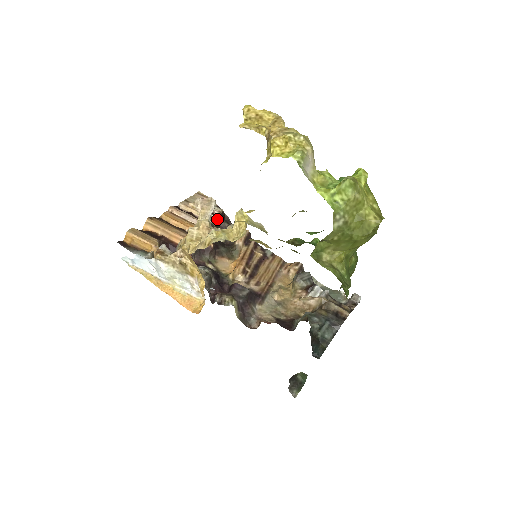
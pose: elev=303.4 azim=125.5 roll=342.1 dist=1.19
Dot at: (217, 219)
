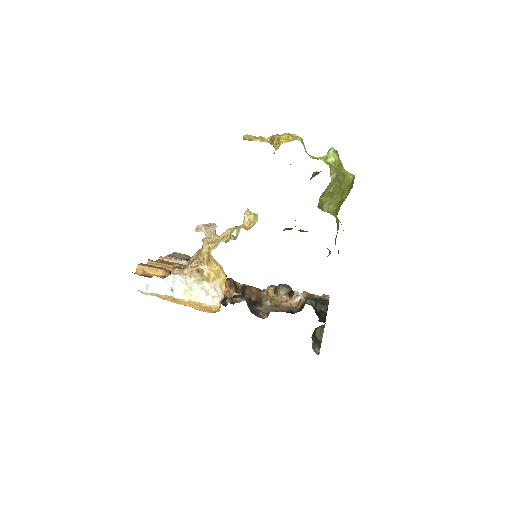
Dot at: occluded
